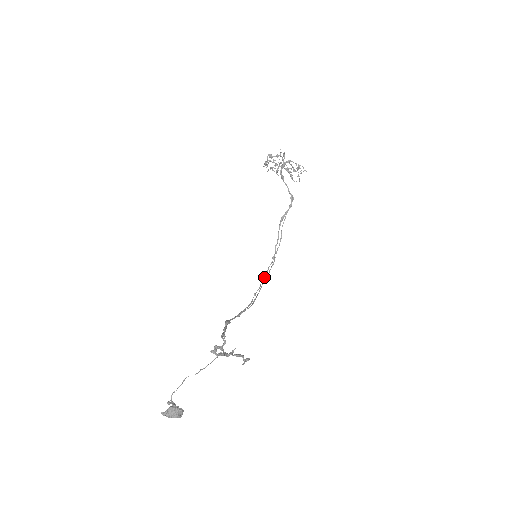
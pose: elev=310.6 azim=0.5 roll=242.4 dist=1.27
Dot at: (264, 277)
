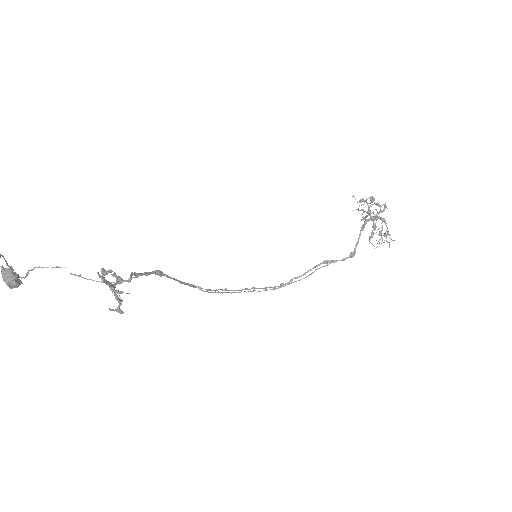
Dot at: (254, 289)
